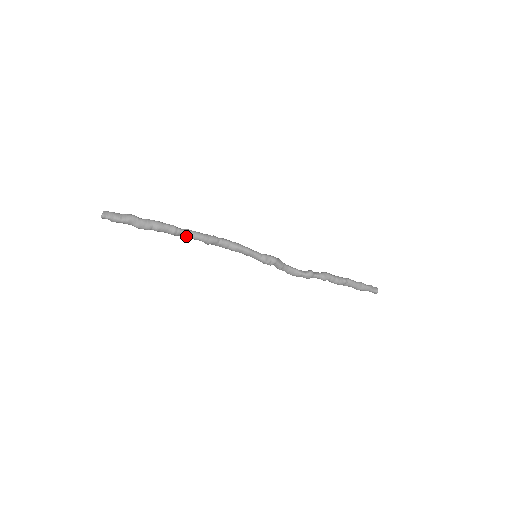
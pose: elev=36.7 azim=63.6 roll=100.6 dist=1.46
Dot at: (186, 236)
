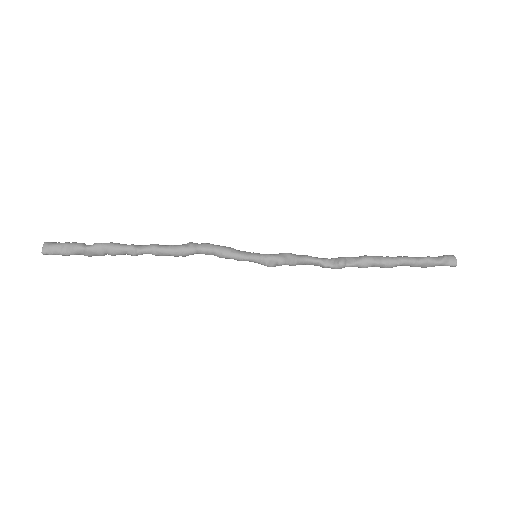
Dot at: (152, 254)
